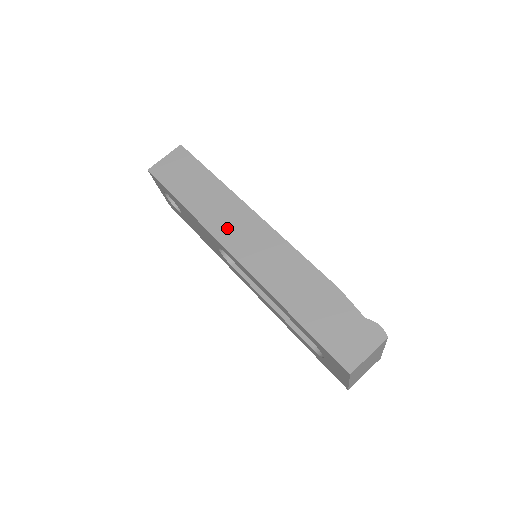
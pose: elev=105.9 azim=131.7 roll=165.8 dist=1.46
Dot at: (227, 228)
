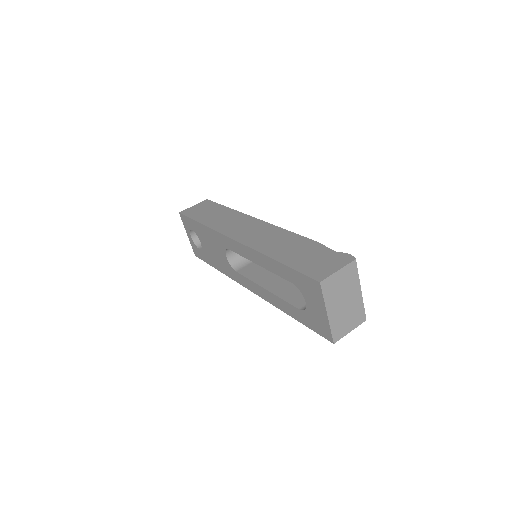
Dot at: (231, 227)
